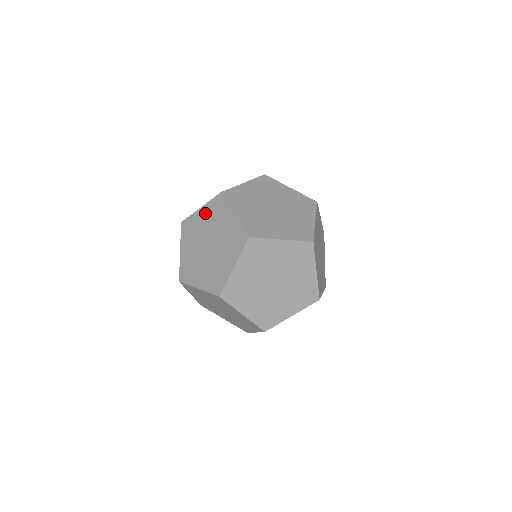
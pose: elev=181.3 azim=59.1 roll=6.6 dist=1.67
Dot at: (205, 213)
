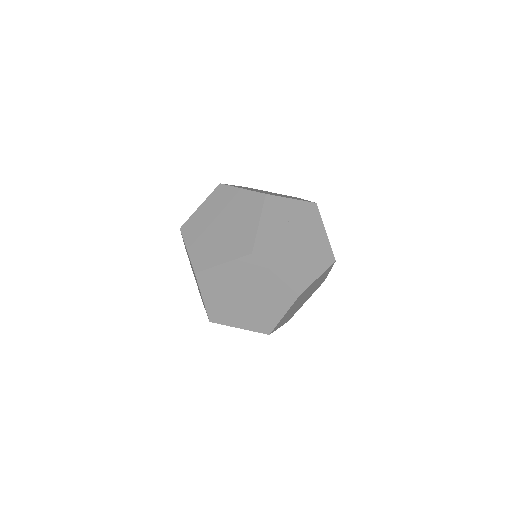
Dot at: (241, 197)
